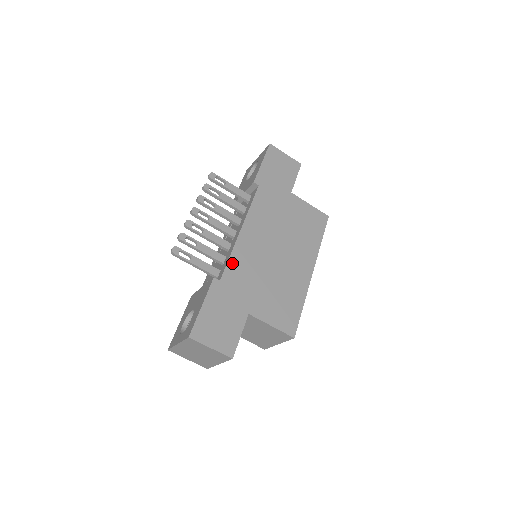
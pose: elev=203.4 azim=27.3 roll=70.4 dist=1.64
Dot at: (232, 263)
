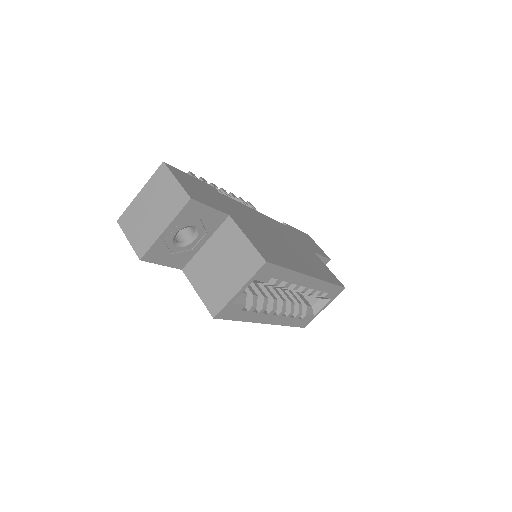
Dot at: (236, 203)
